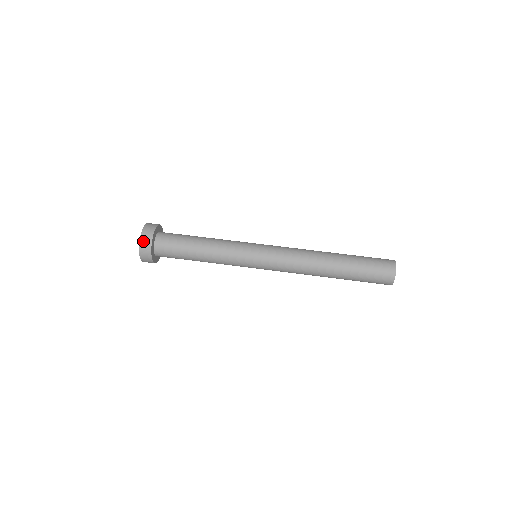
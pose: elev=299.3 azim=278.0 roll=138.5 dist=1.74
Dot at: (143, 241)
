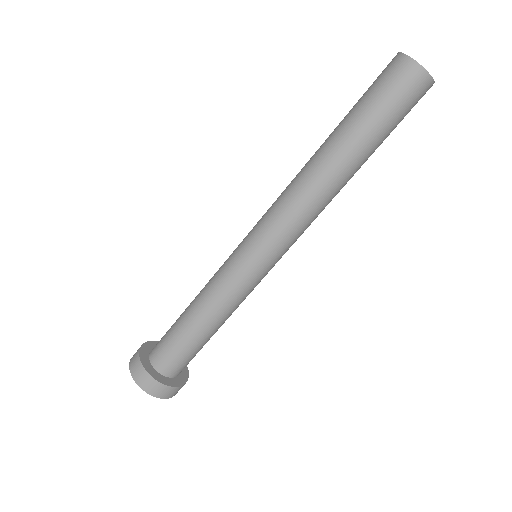
Dot at: (172, 395)
